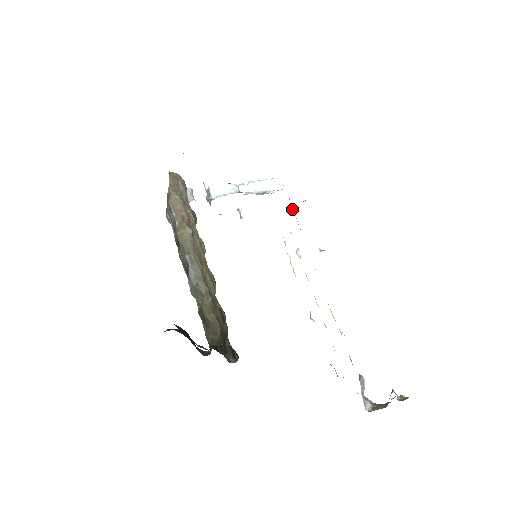
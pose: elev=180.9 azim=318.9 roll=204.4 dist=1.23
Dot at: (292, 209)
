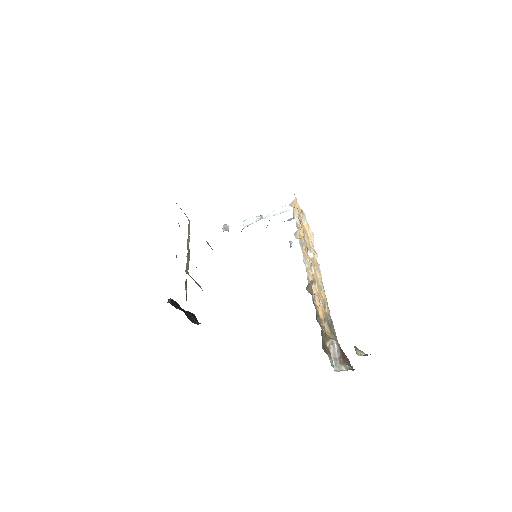
Dot at: occluded
